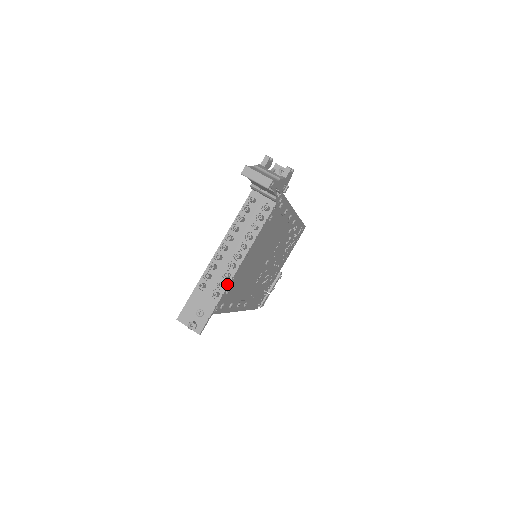
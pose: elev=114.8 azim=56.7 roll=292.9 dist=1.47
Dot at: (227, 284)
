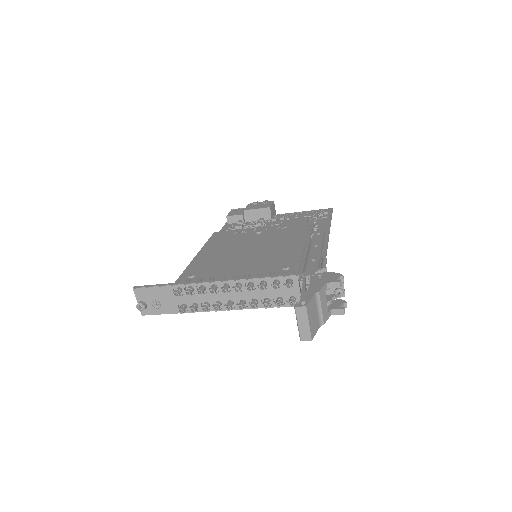
Dot at: (199, 311)
